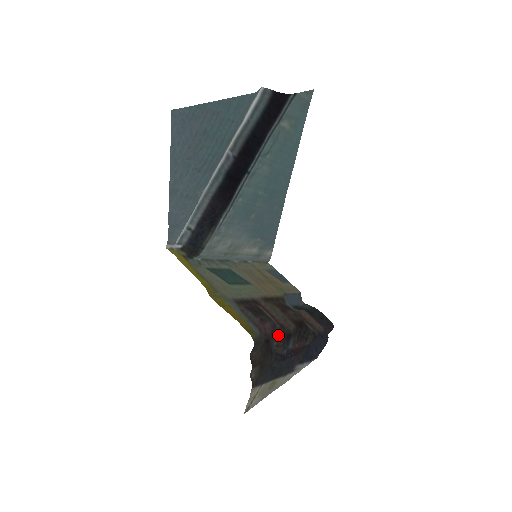
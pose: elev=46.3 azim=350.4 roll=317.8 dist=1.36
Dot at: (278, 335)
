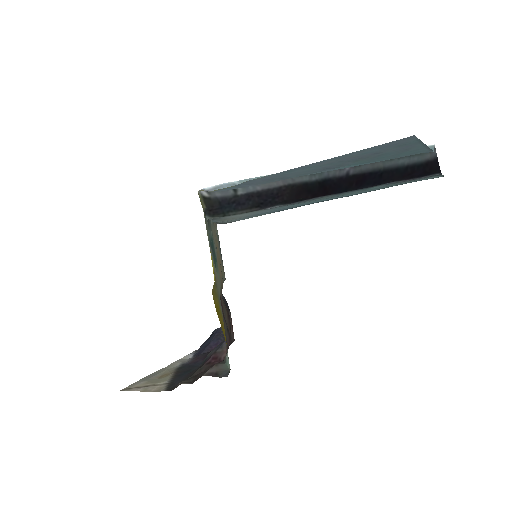
Dot at: occluded
